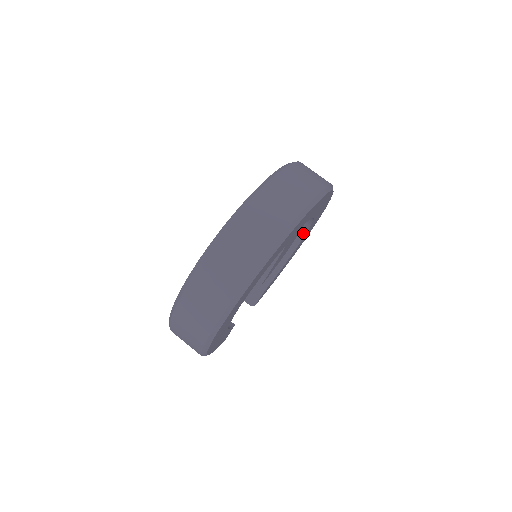
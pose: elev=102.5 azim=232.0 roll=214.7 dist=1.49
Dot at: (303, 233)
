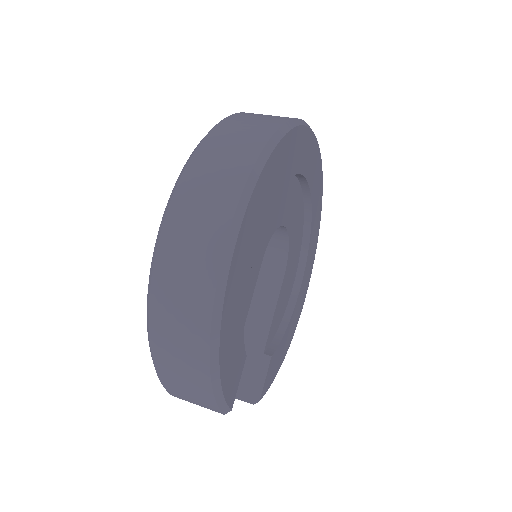
Dot at: (300, 274)
